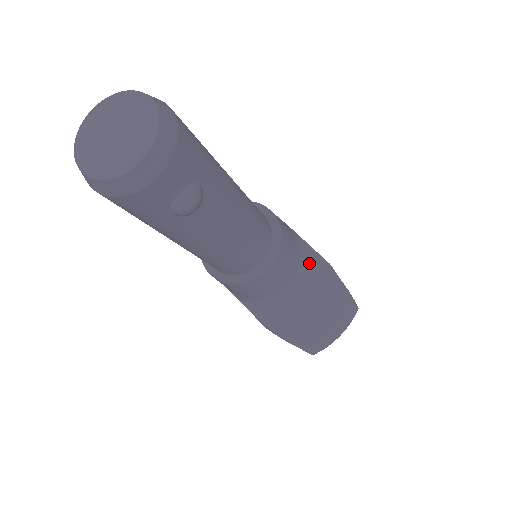
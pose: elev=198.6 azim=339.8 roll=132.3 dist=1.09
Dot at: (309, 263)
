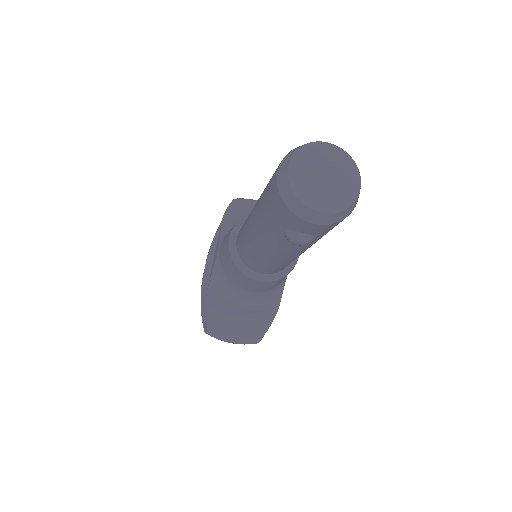
Dot at: (272, 295)
